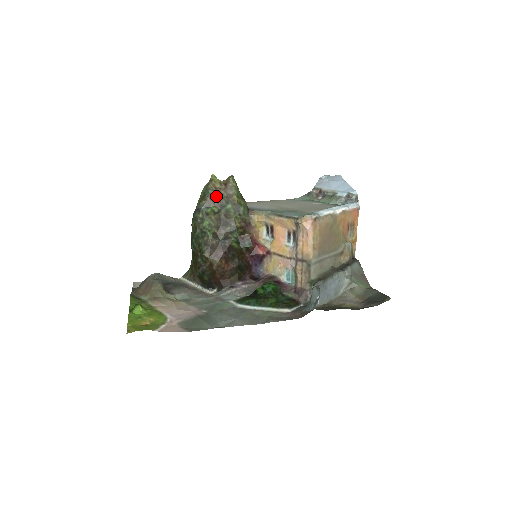
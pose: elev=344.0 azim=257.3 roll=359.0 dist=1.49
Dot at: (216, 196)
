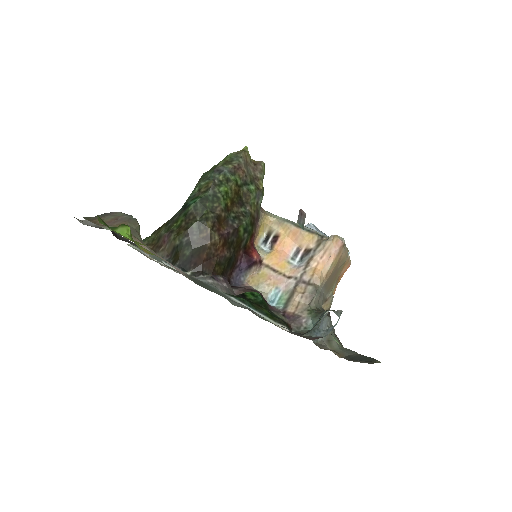
Dot at: (245, 168)
